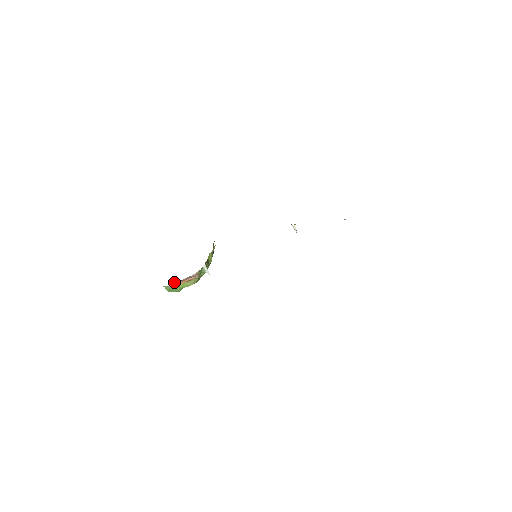
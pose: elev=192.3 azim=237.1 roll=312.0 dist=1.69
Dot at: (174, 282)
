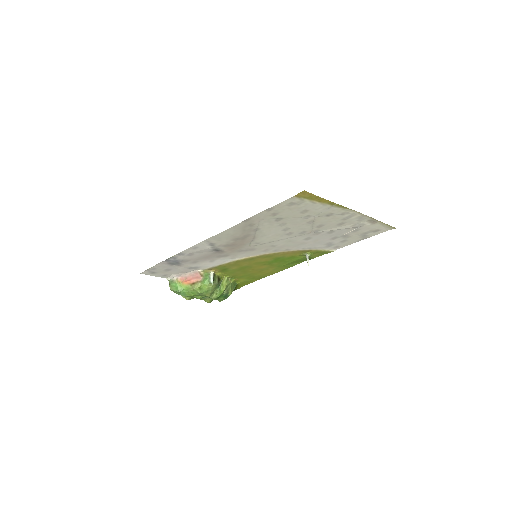
Dot at: (179, 277)
